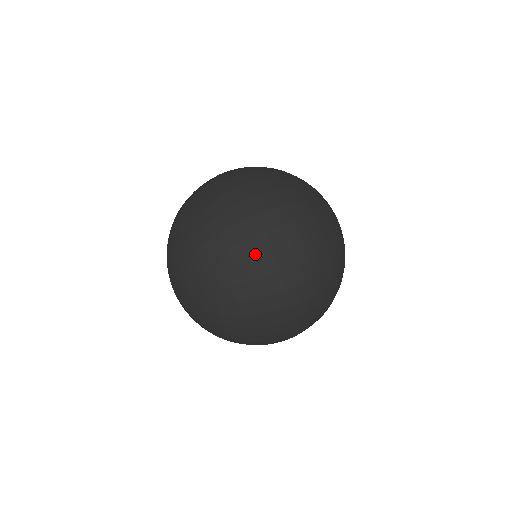
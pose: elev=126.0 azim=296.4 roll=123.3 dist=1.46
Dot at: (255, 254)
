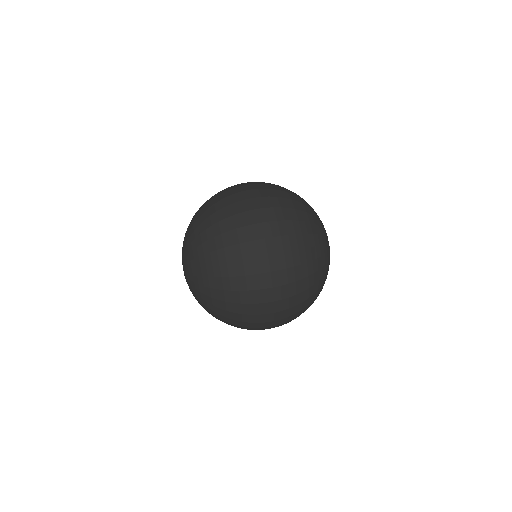
Dot at: (238, 225)
